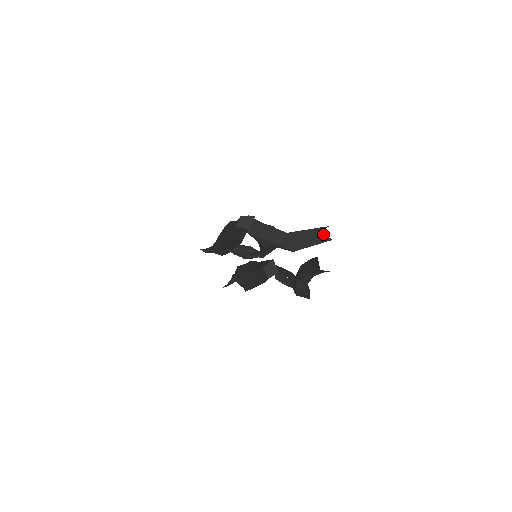
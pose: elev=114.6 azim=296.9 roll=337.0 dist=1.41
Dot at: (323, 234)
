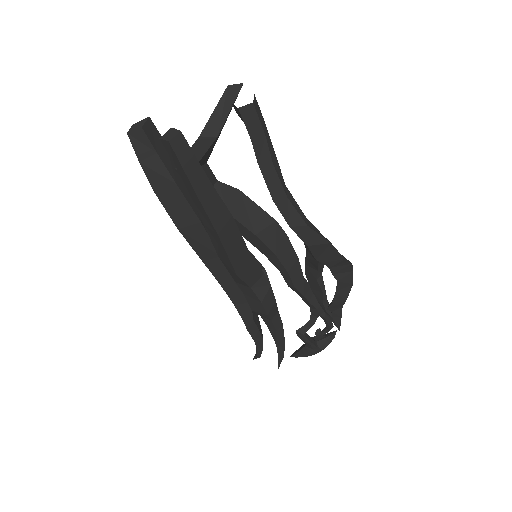
Dot at: (230, 86)
